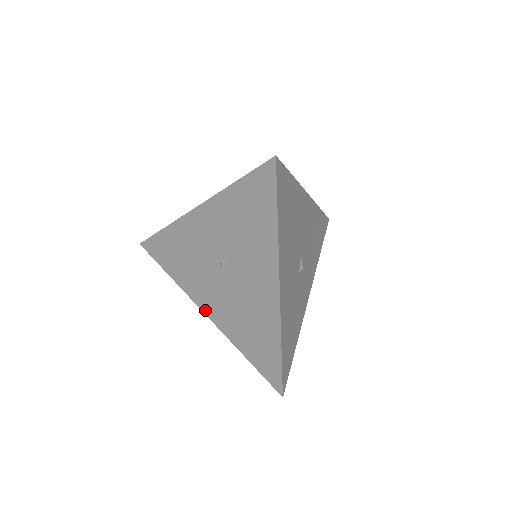
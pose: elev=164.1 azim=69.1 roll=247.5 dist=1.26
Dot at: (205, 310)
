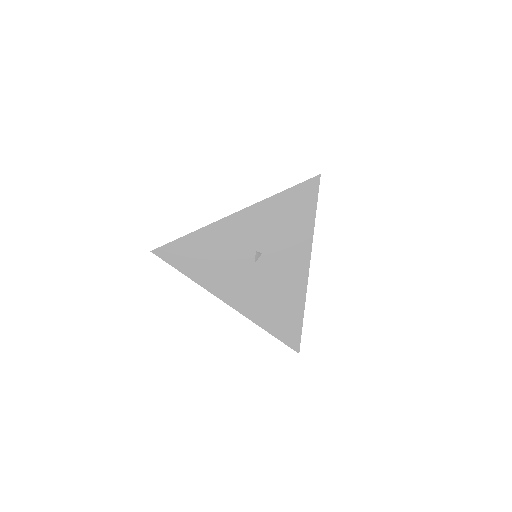
Dot at: (227, 300)
